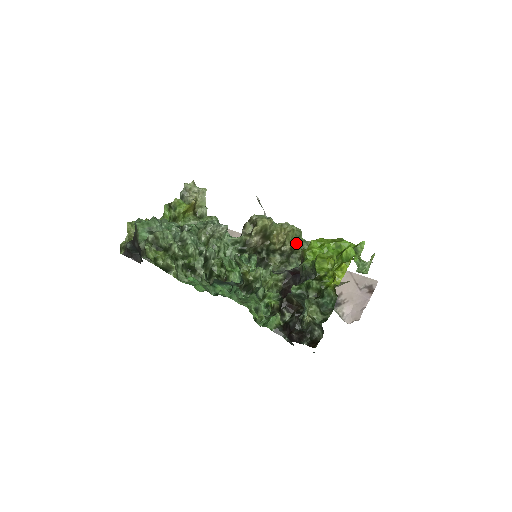
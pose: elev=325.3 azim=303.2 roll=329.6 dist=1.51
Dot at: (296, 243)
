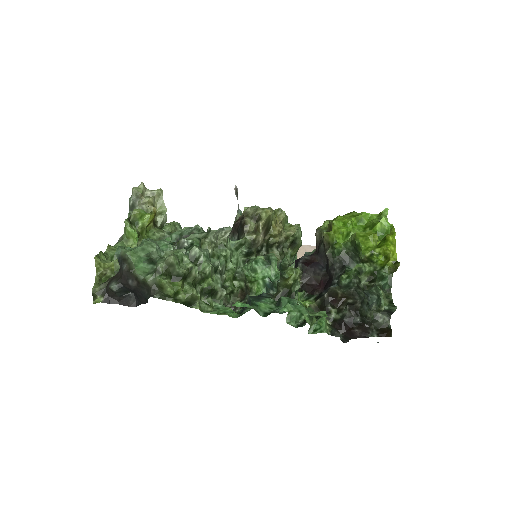
Dot at: (291, 230)
